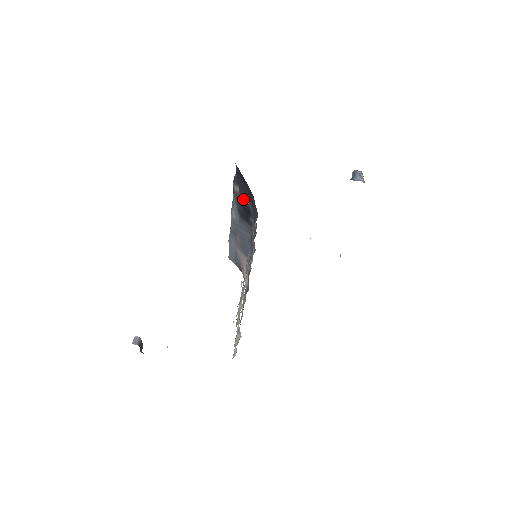
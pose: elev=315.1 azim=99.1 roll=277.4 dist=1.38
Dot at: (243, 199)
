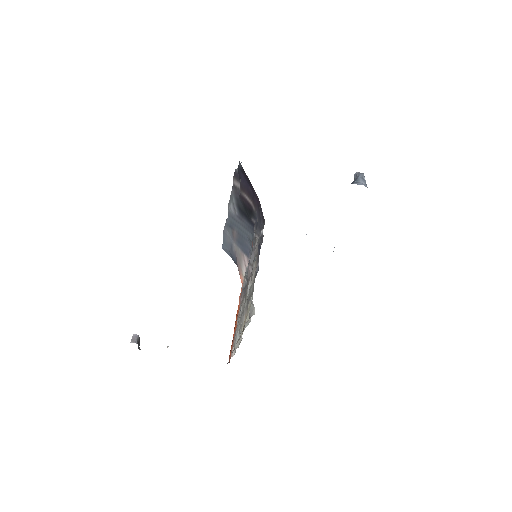
Dot at: (245, 198)
